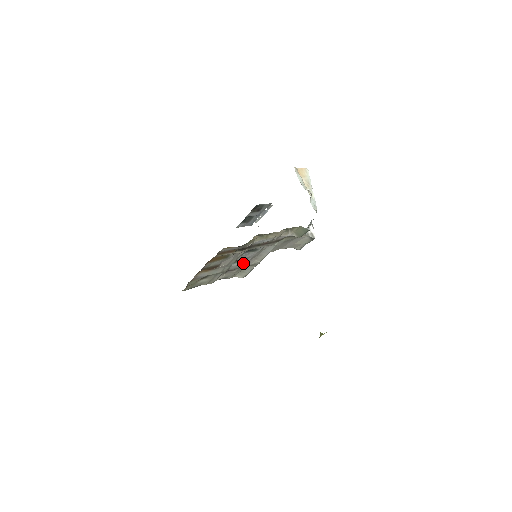
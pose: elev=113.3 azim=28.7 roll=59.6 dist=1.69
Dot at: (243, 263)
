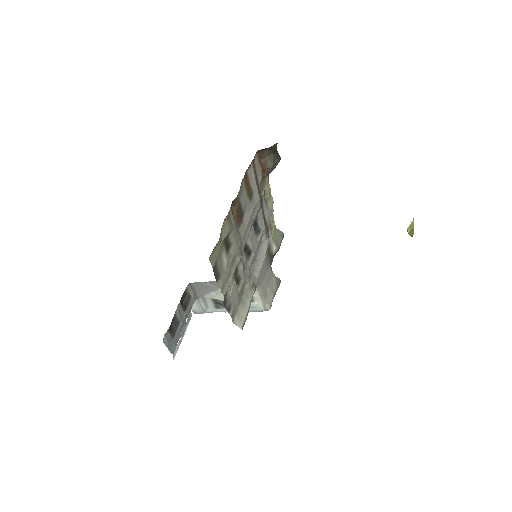
Dot at: (247, 266)
